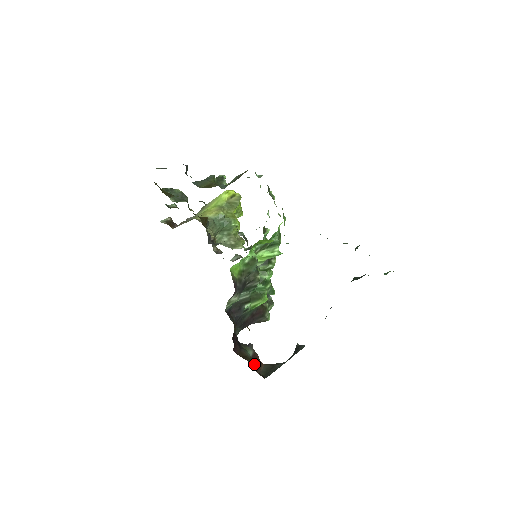
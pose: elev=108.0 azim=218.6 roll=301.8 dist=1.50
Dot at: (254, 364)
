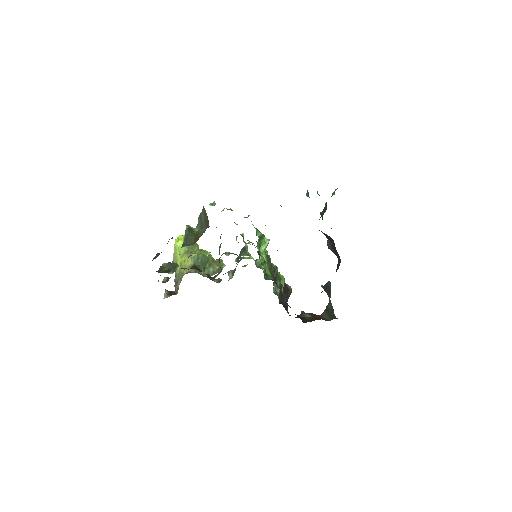
Dot at: occluded
